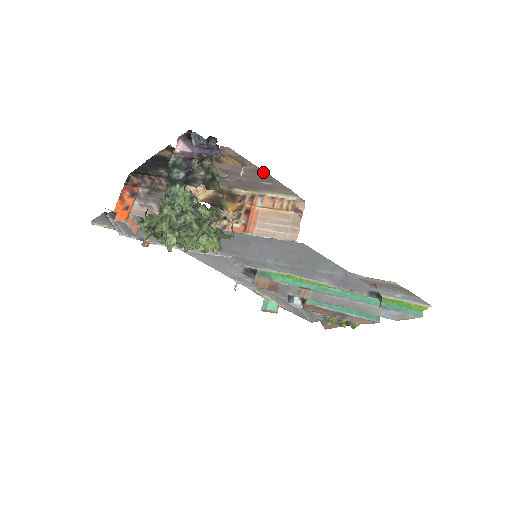
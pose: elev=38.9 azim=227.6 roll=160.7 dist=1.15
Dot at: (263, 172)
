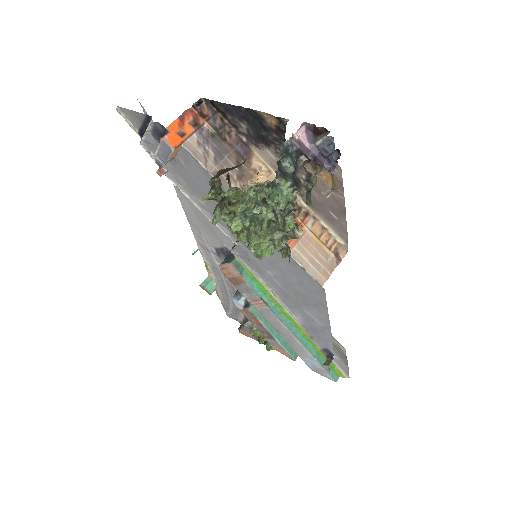
Dot at: (343, 207)
